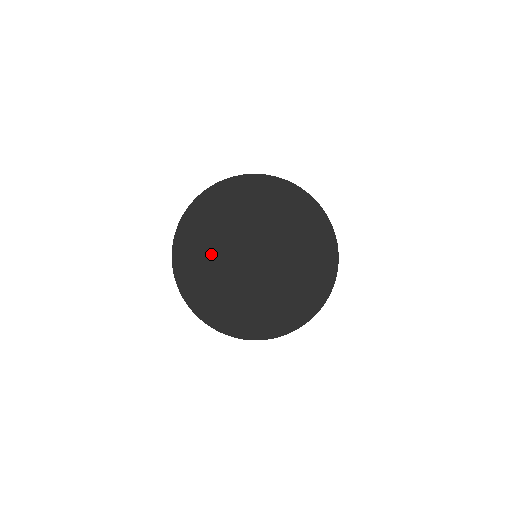
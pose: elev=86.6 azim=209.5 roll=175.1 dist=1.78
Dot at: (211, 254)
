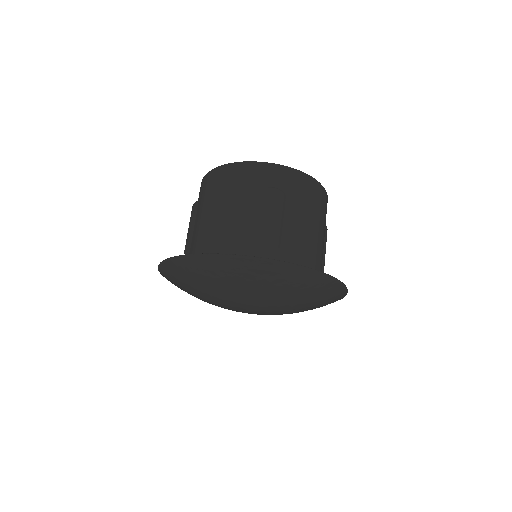
Dot at: occluded
